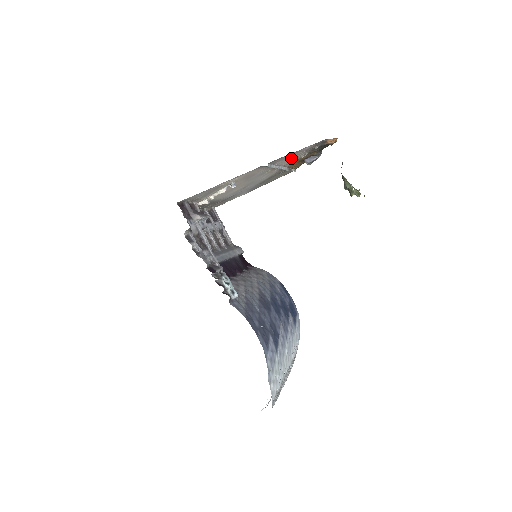
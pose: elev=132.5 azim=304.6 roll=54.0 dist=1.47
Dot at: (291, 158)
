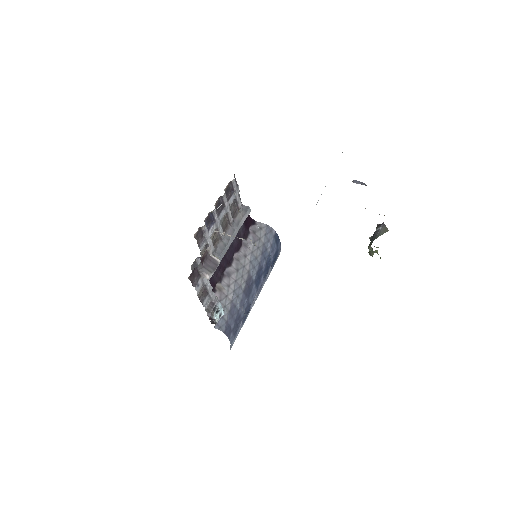
Dot at: occluded
